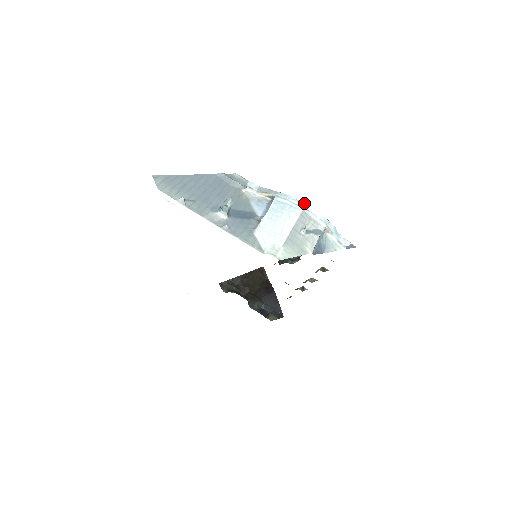
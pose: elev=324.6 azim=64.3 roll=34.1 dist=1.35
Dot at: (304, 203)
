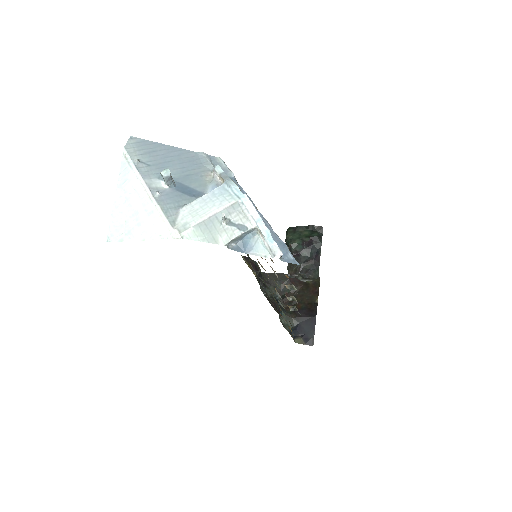
Dot at: (244, 195)
